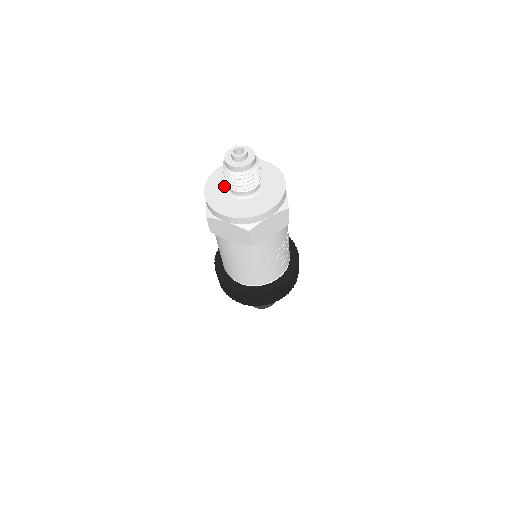
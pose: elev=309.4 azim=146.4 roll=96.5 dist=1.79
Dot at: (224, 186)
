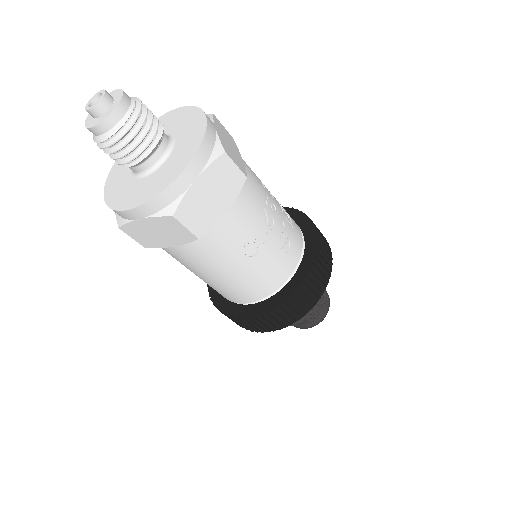
Dot at: (127, 171)
